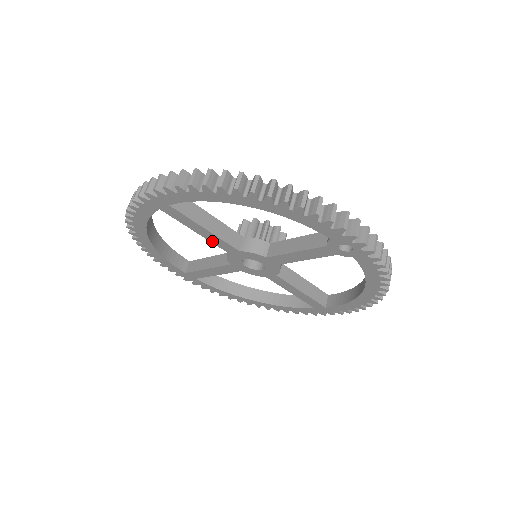
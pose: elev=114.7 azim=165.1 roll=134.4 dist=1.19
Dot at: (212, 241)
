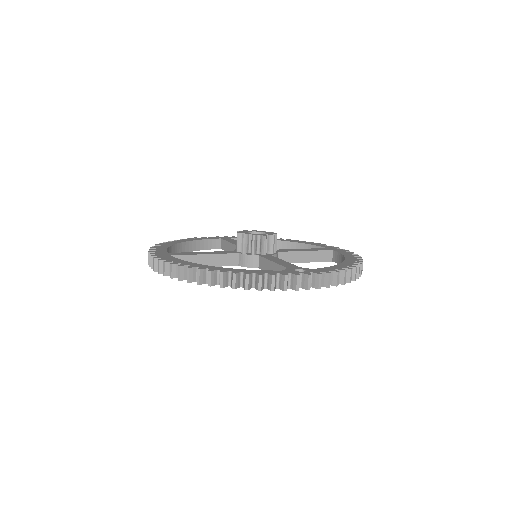
Dot at: occluded
